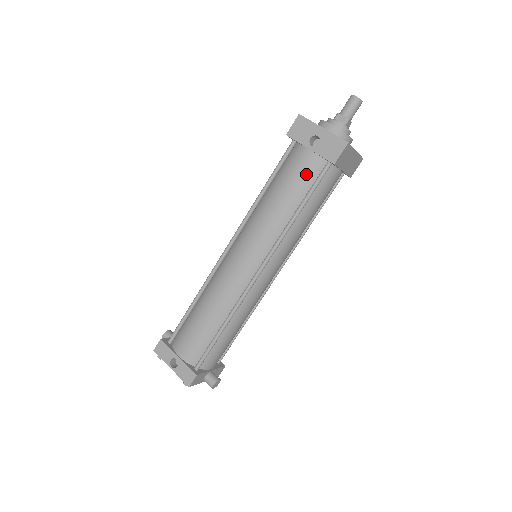
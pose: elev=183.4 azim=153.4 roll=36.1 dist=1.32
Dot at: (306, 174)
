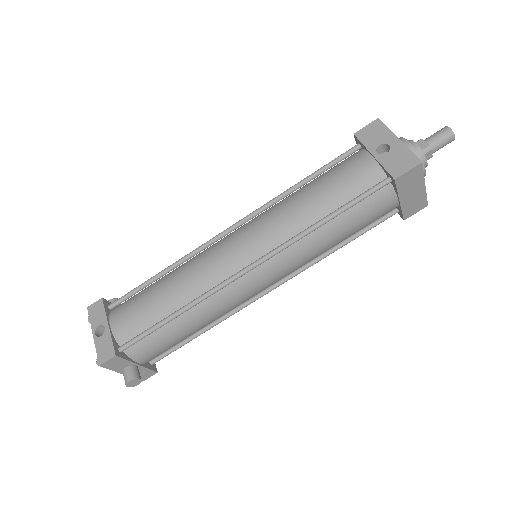
Dot at: (357, 181)
